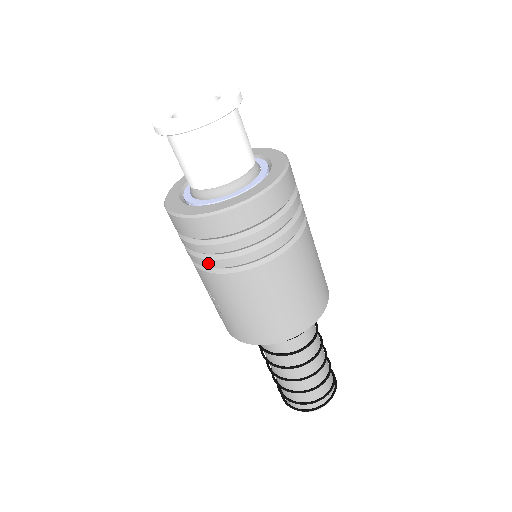
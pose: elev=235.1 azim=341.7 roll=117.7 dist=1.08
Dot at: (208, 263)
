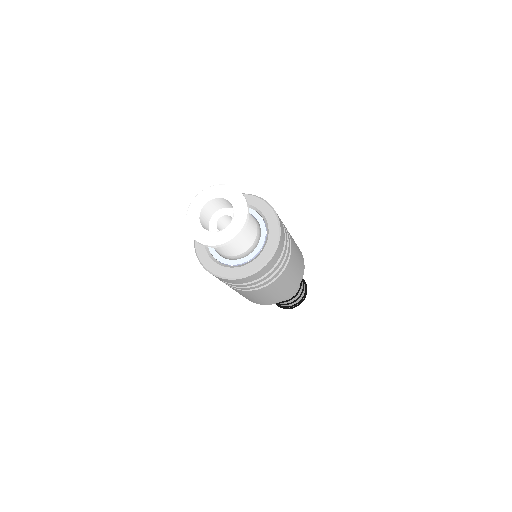
Dot at: occluded
